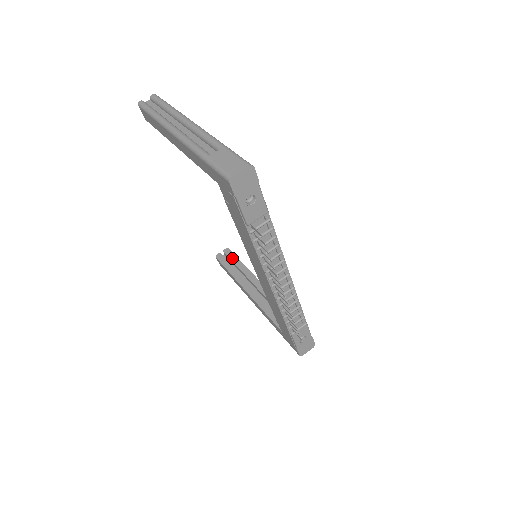
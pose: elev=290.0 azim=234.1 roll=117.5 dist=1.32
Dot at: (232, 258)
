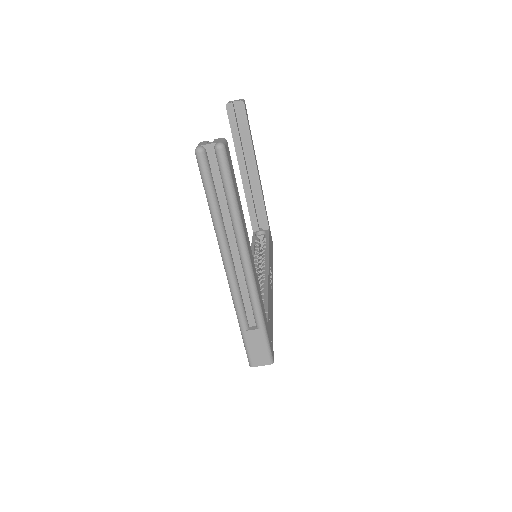
Dot at: (242, 121)
